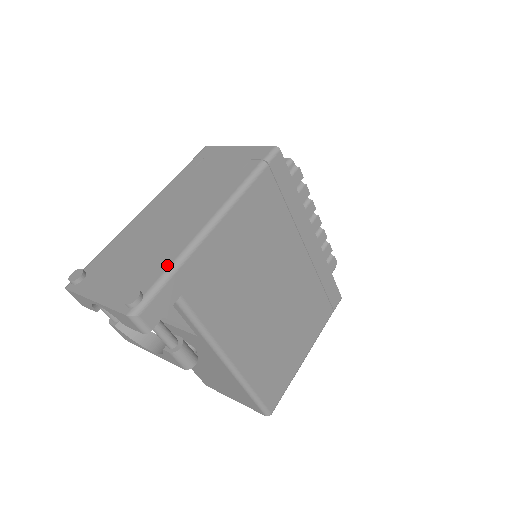
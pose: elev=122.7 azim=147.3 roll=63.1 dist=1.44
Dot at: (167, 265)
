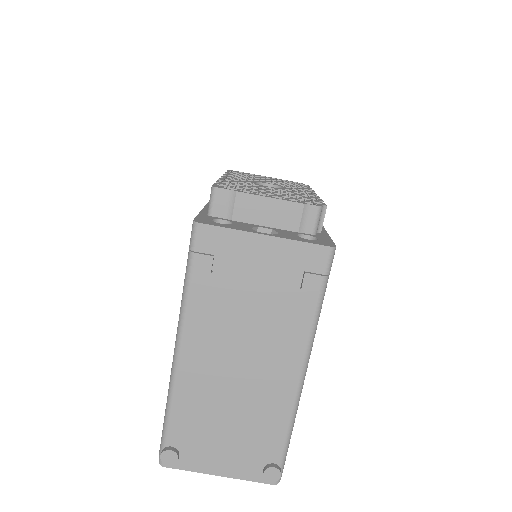
Dot at: (283, 434)
